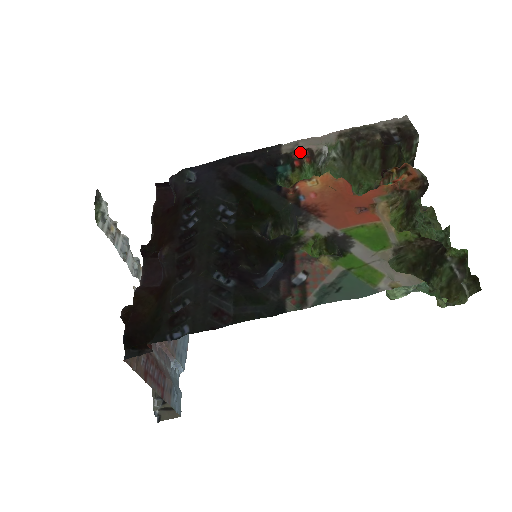
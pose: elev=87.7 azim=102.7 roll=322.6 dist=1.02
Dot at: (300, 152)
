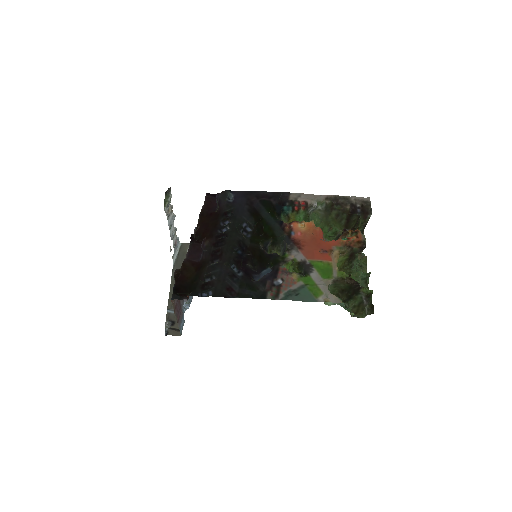
Dot at: (300, 202)
